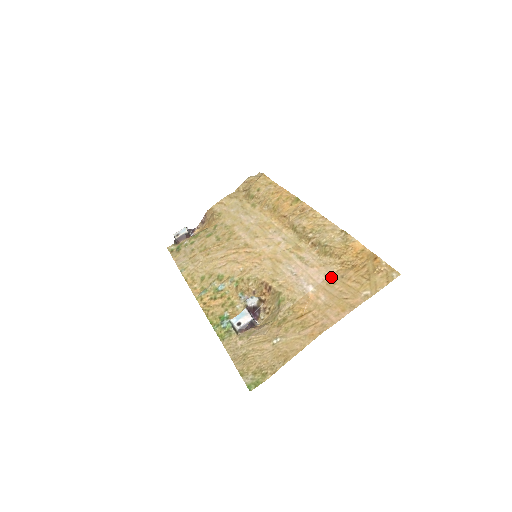
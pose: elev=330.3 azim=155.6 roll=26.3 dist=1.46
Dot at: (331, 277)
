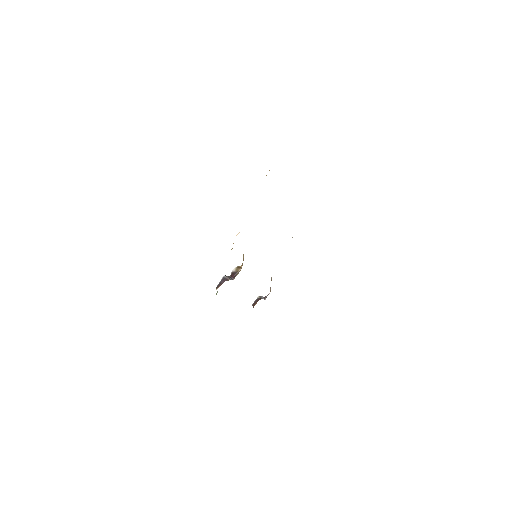
Dot at: occluded
